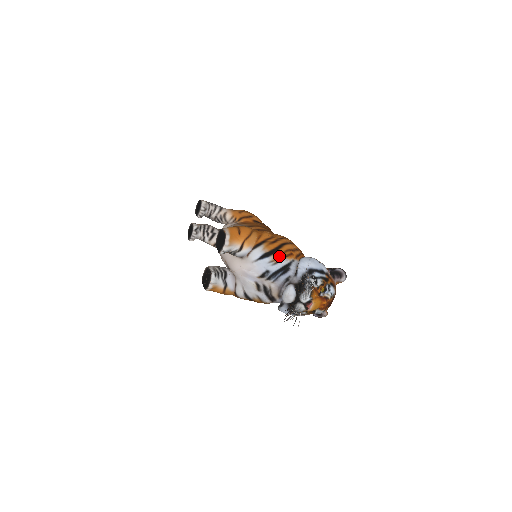
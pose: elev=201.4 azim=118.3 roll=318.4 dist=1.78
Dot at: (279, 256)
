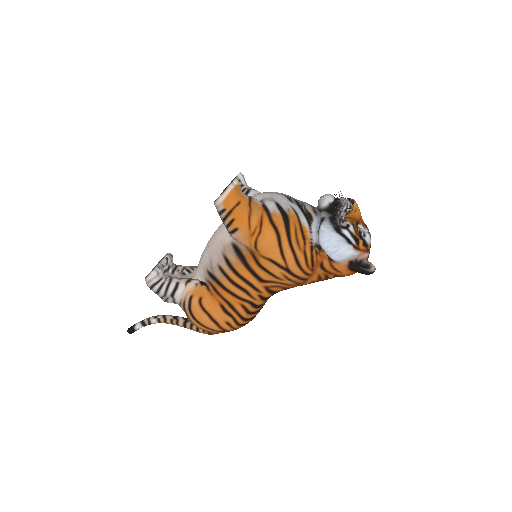
Dot at: occluded
